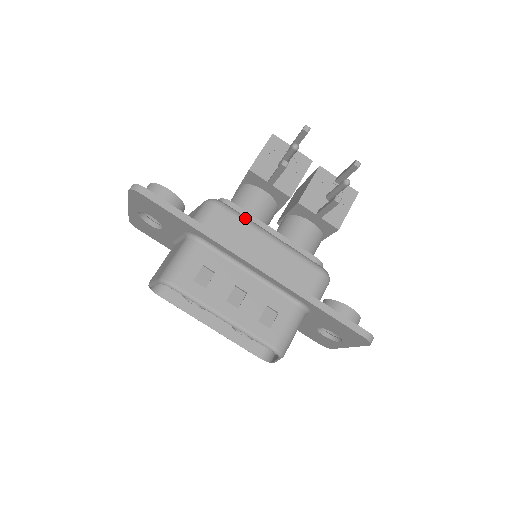
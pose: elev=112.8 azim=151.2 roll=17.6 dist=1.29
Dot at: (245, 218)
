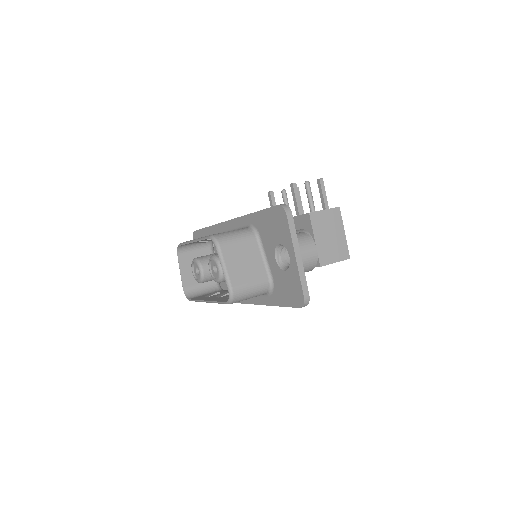
Dot at: occluded
